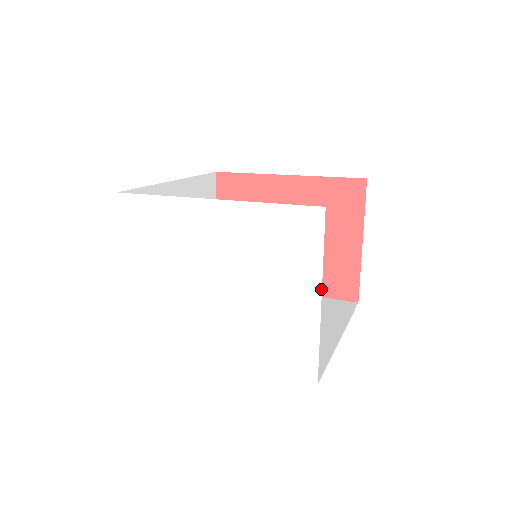
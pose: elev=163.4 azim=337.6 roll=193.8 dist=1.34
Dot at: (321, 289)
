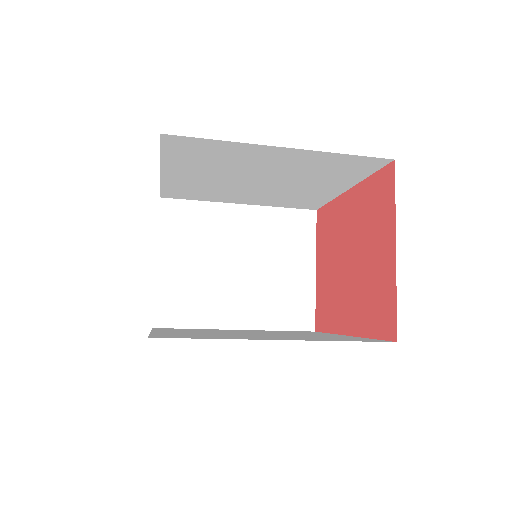
Dot at: occluded
